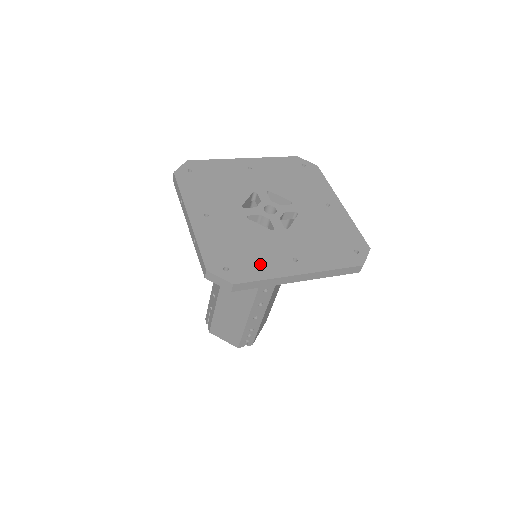
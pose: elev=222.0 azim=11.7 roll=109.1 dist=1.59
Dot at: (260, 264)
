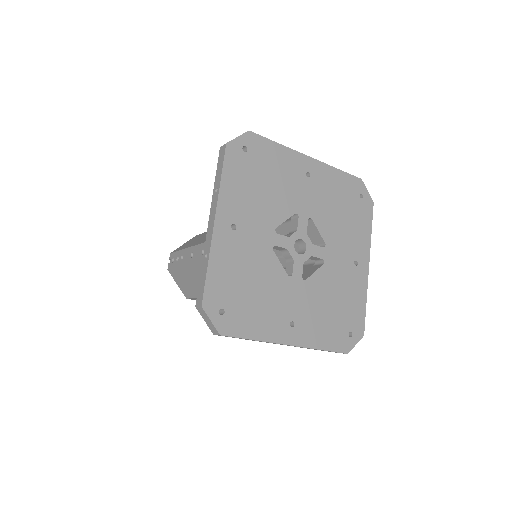
Dot at: (257, 318)
